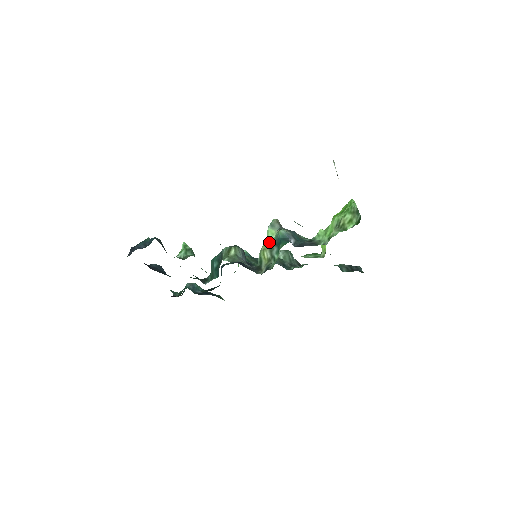
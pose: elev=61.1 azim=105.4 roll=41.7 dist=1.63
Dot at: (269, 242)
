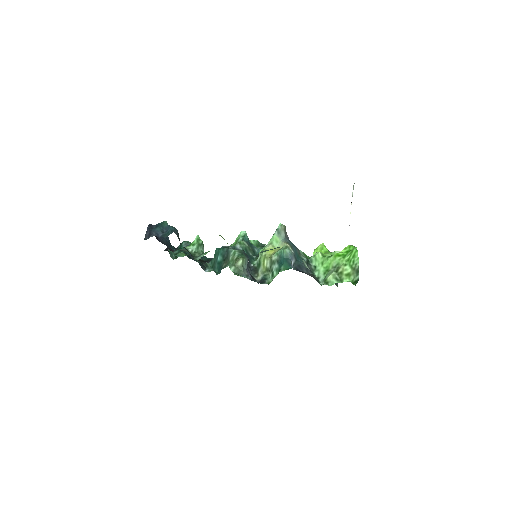
Dot at: occluded
